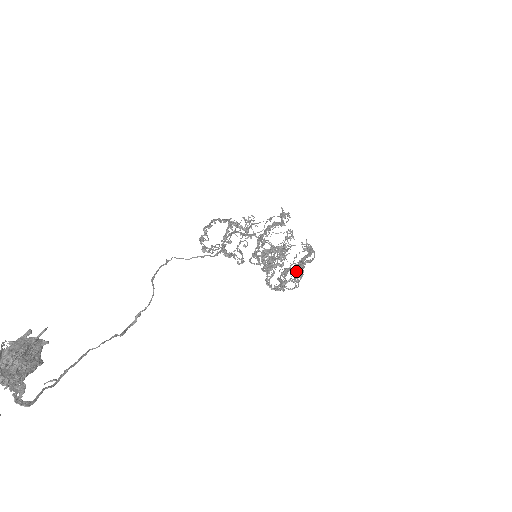
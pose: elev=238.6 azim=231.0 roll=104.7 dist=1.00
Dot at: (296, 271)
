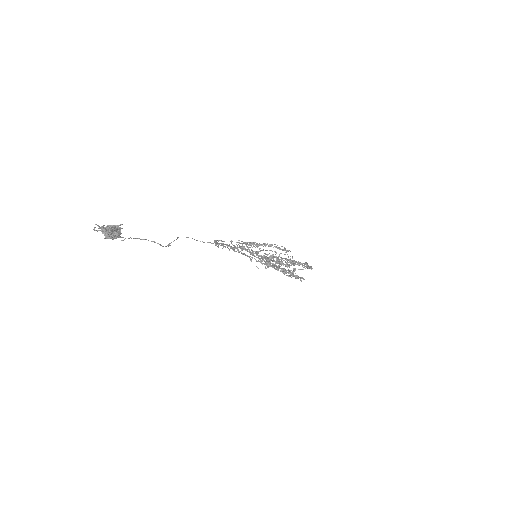
Dot at: (281, 258)
